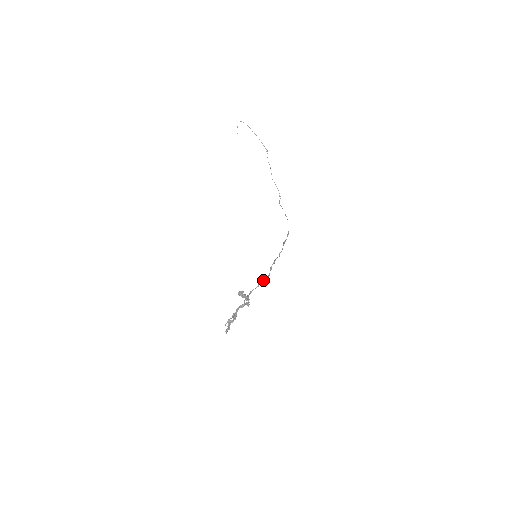
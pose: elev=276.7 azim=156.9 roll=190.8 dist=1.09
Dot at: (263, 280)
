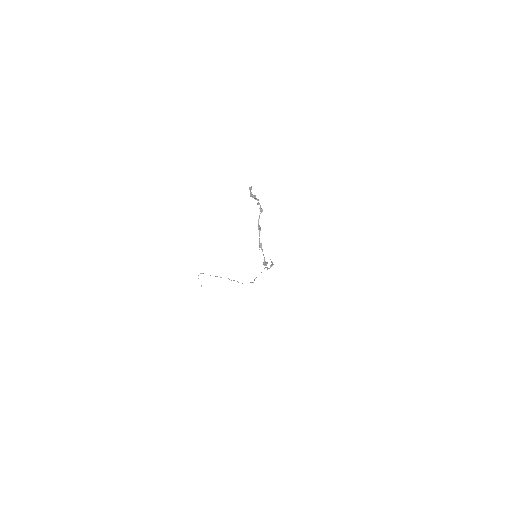
Dot at: (271, 266)
